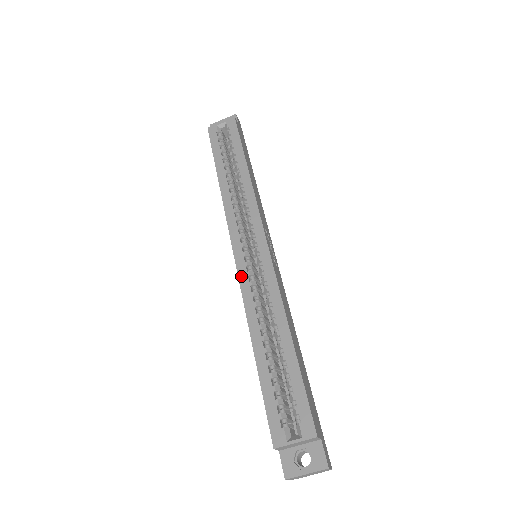
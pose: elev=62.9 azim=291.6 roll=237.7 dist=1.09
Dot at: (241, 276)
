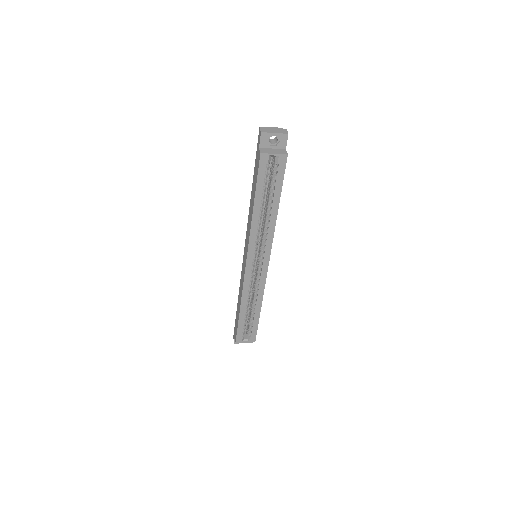
Dot at: (246, 278)
